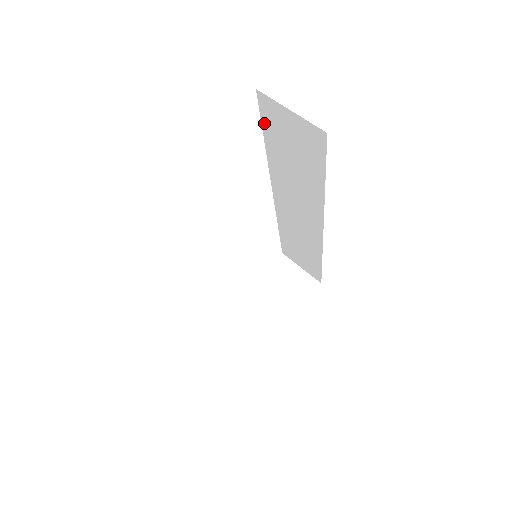
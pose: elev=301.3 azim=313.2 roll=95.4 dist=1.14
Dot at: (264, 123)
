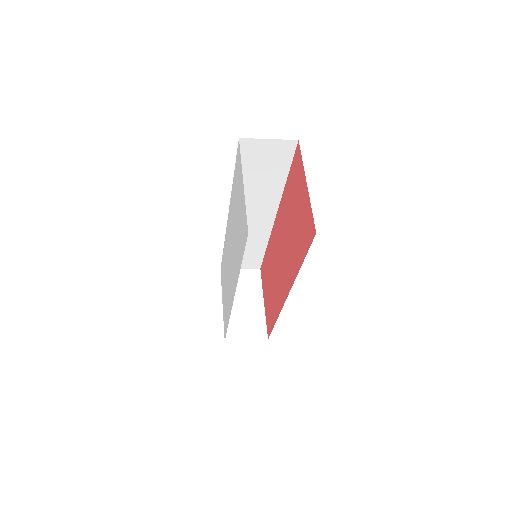
Dot at: occluded
